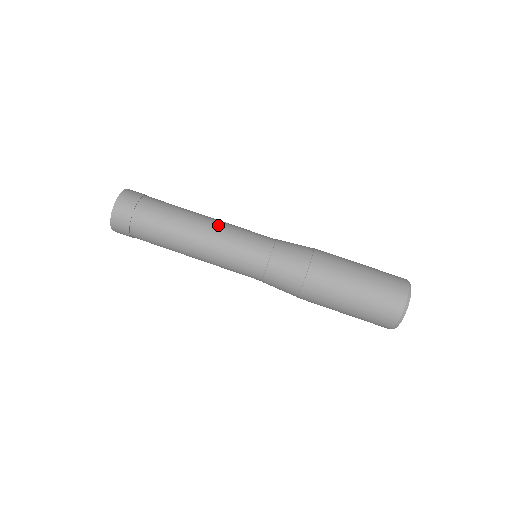
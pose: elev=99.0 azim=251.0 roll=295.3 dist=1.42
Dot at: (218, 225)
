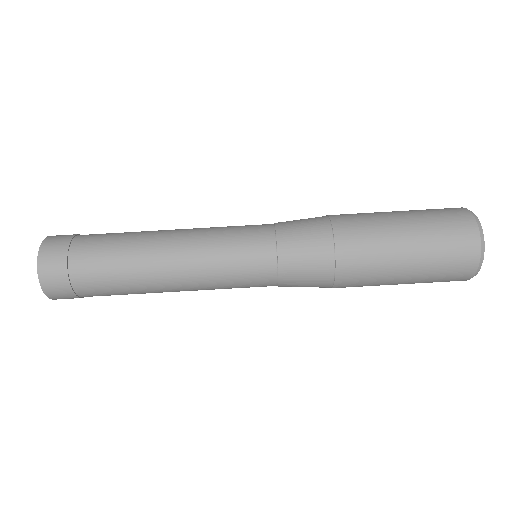
Dot at: (189, 249)
